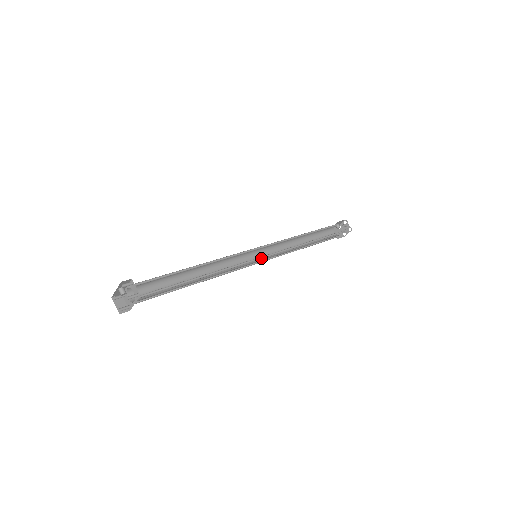
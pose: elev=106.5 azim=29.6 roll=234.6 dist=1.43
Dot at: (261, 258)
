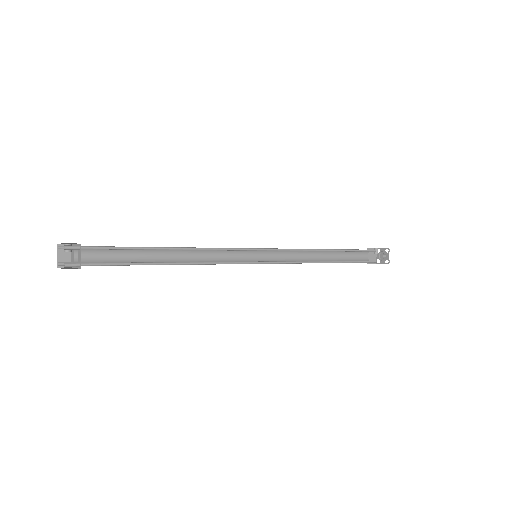
Dot at: (259, 262)
